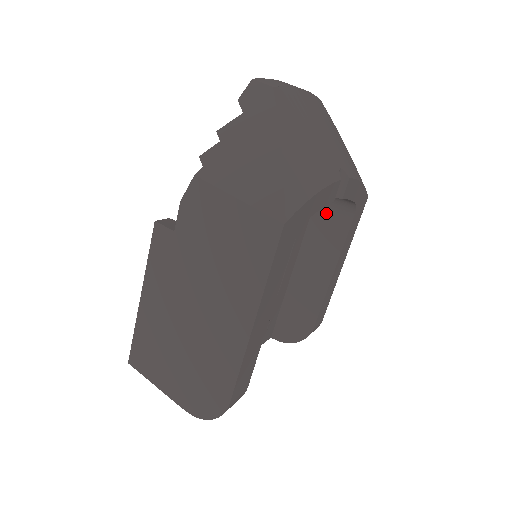
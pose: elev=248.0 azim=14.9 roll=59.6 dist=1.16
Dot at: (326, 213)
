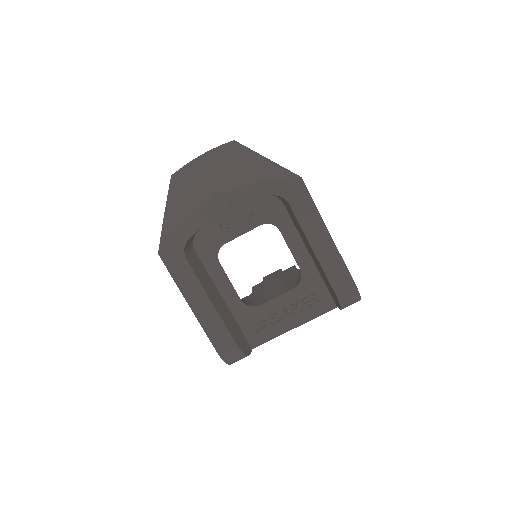
Dot at: (286, 205)
